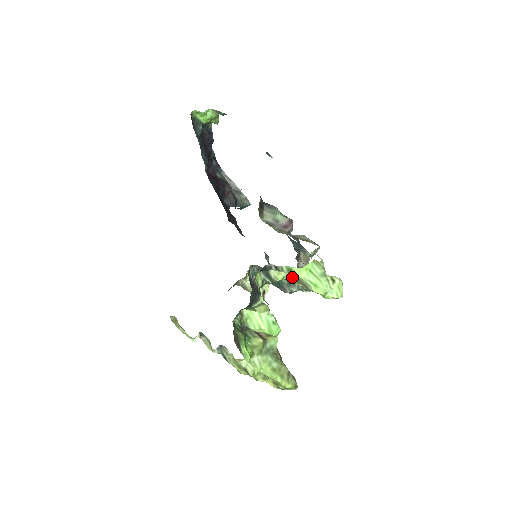
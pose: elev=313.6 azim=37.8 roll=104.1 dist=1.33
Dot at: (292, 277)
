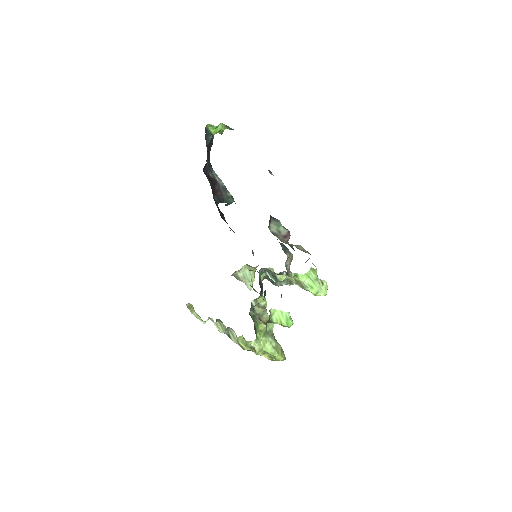
Dot at: (293, 279)
